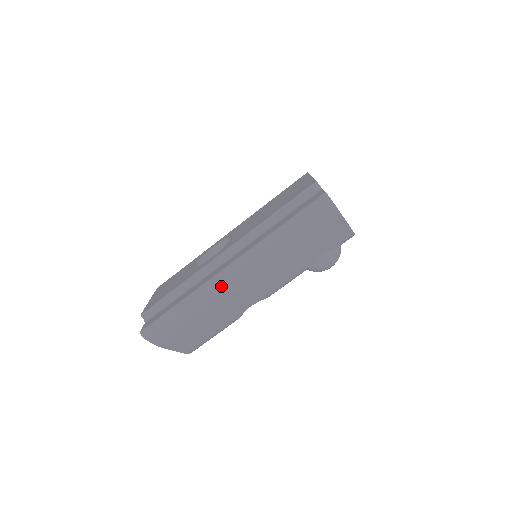
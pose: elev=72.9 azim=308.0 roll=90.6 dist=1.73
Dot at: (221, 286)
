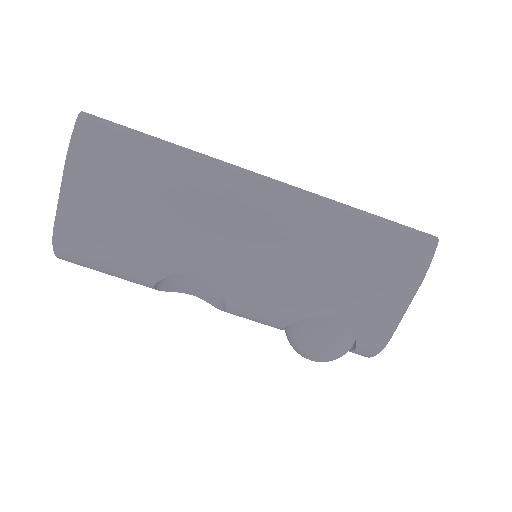
Dot at: (233, 182)
